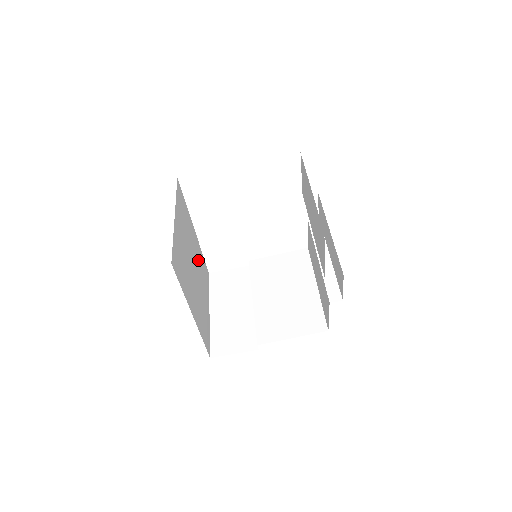
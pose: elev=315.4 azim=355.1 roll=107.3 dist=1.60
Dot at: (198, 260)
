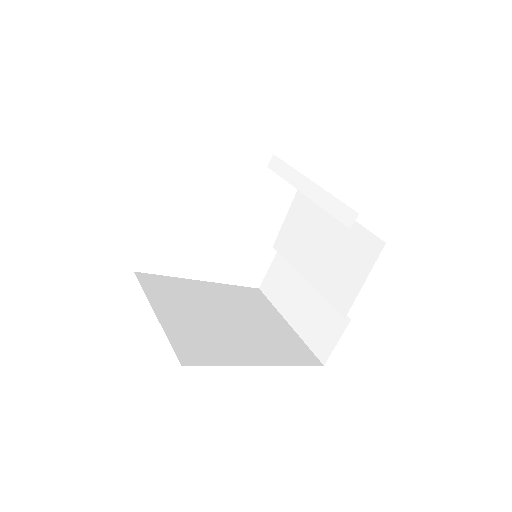
Dot at: (230, 300)
